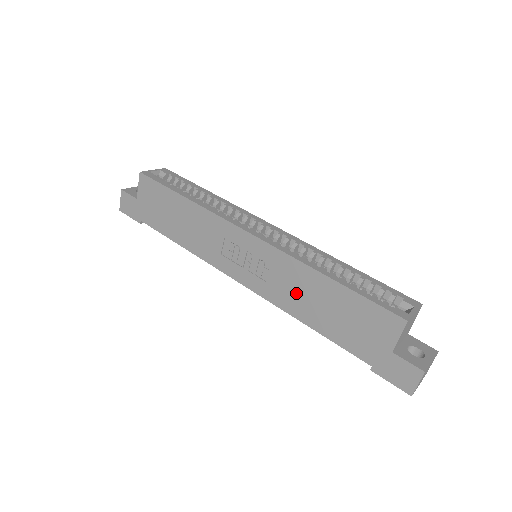
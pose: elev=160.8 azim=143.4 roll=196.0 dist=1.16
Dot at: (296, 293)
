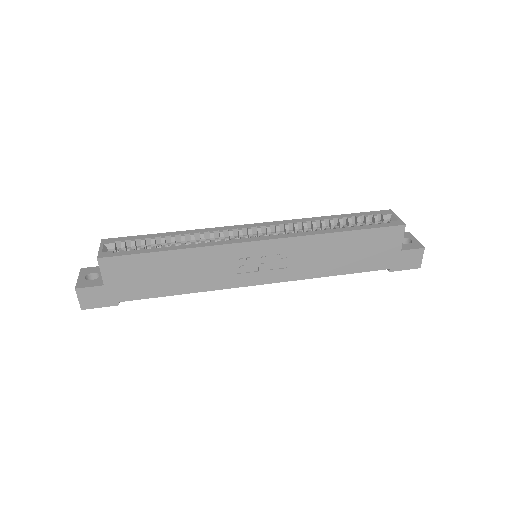
Dot at: (317, 259)
